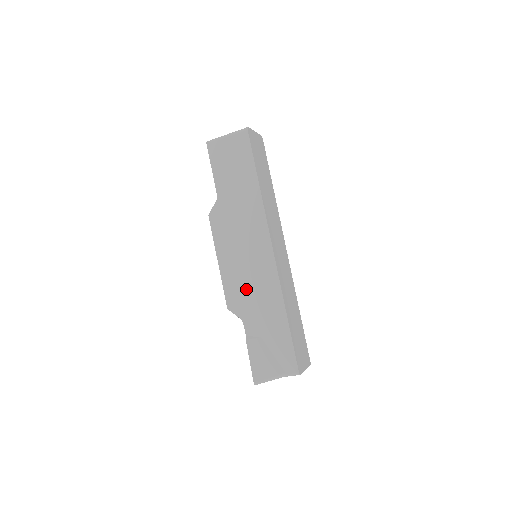
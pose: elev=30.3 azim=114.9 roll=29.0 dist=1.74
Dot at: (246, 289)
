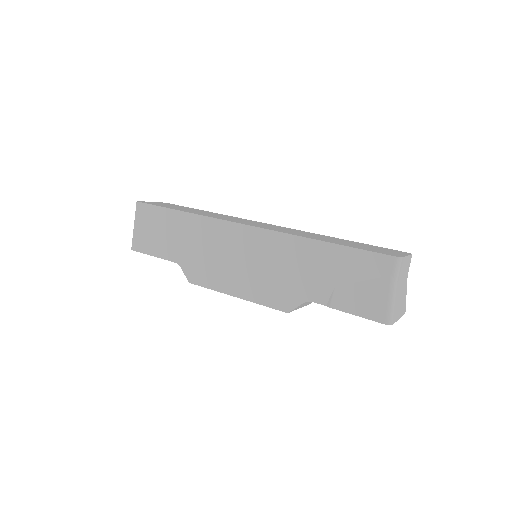
Dot at: (274, 278)
